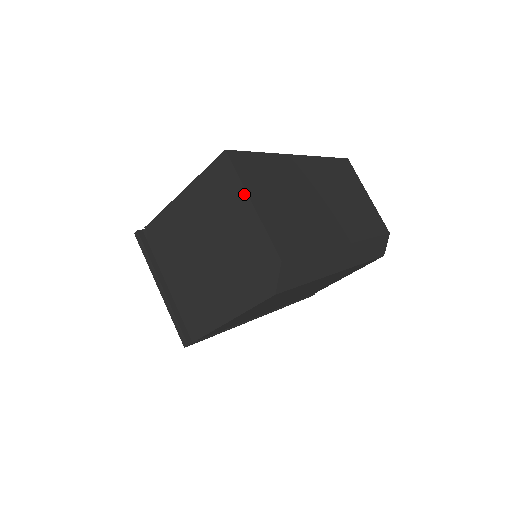
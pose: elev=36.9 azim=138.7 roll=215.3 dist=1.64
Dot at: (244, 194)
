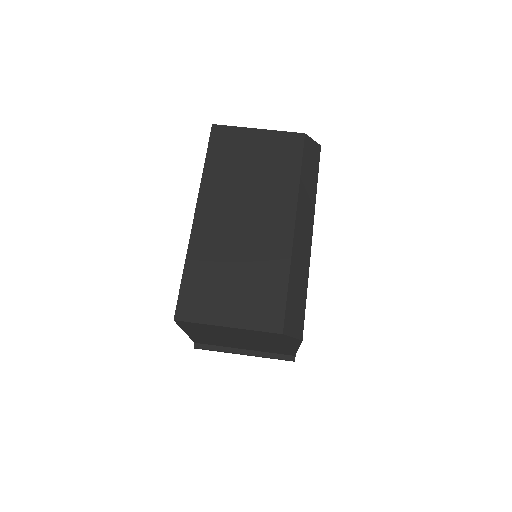
Dot at: (216, 326)
